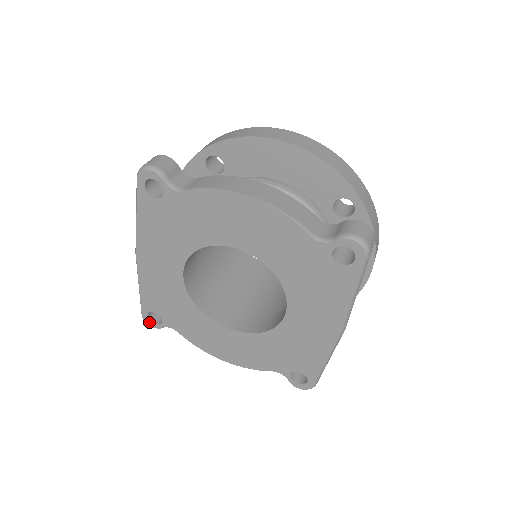
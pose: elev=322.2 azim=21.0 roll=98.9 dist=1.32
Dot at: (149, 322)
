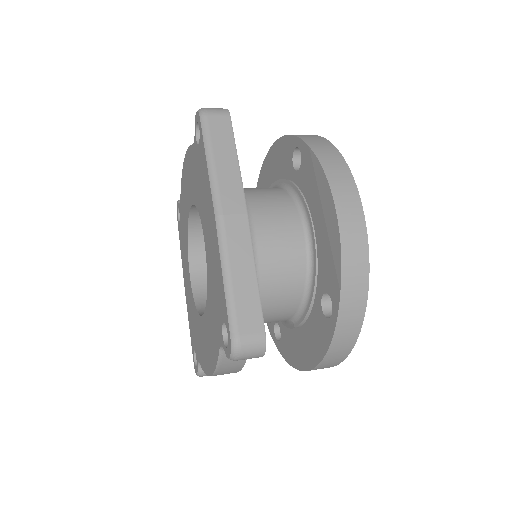
Dot at: occluded
